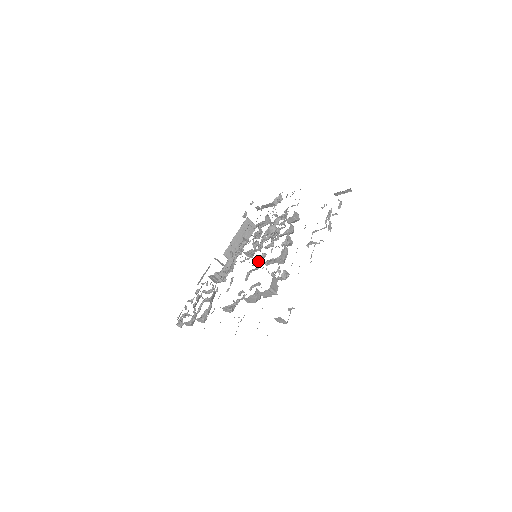
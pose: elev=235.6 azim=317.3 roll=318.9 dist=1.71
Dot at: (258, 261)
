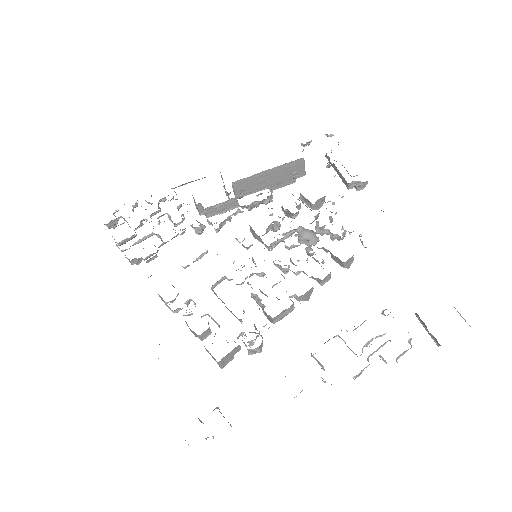
Dot at: (249, 277)
